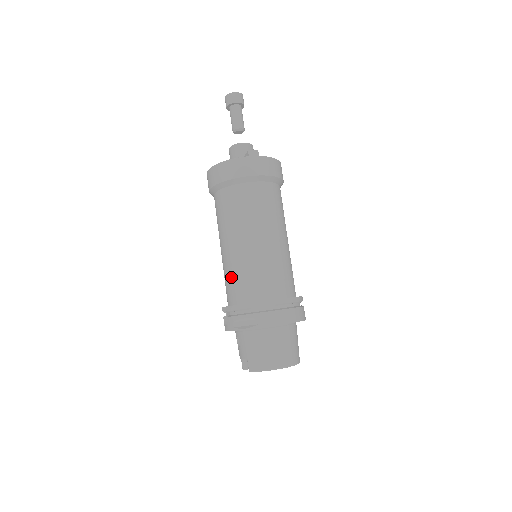
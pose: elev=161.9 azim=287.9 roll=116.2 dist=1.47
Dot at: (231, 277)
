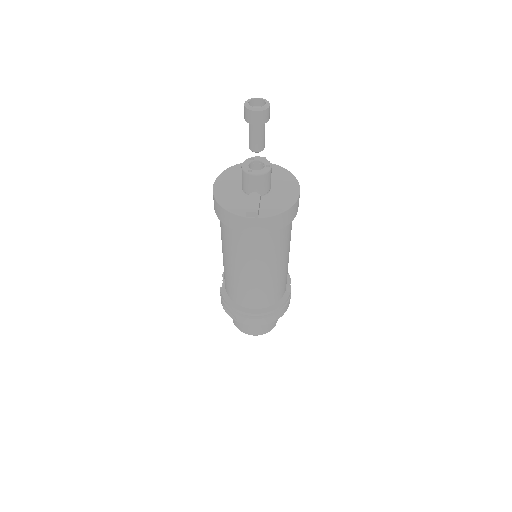
Dot at: (225, 276)
